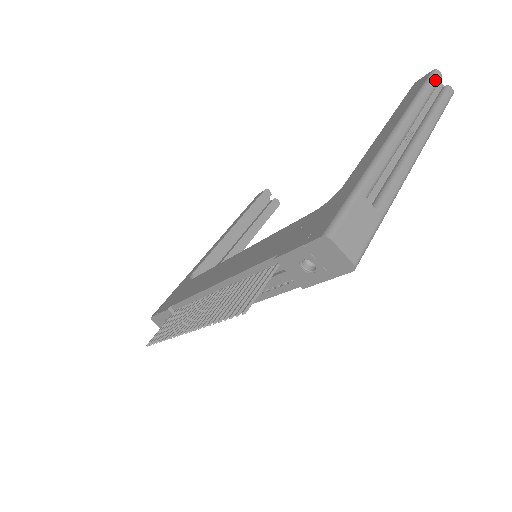
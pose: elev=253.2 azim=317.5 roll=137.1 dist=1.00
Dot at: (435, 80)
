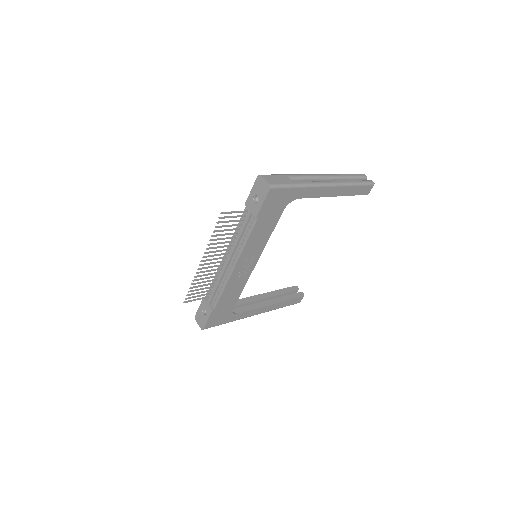
Dot at: (360, 175)
